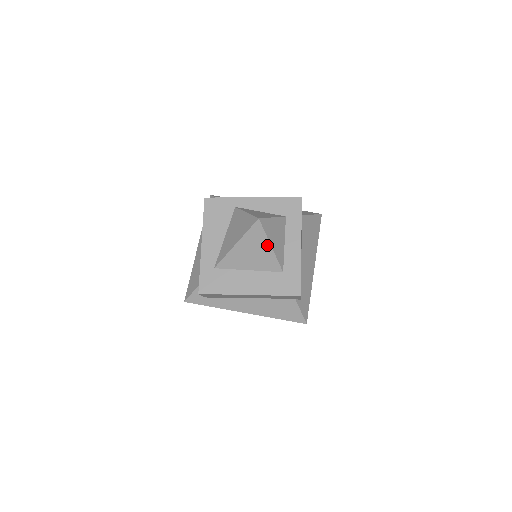
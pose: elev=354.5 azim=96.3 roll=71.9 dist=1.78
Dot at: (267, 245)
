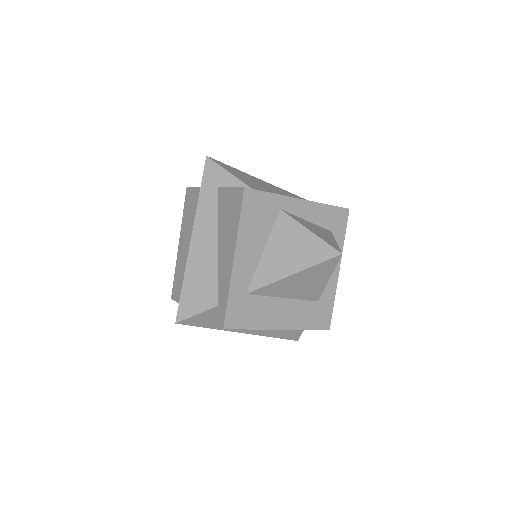
Dot at: (326, 278)
